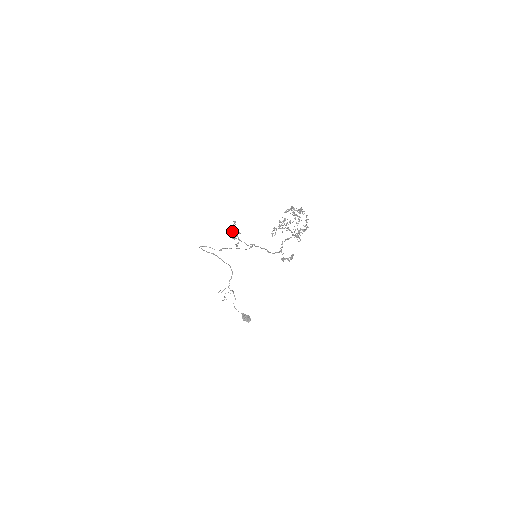
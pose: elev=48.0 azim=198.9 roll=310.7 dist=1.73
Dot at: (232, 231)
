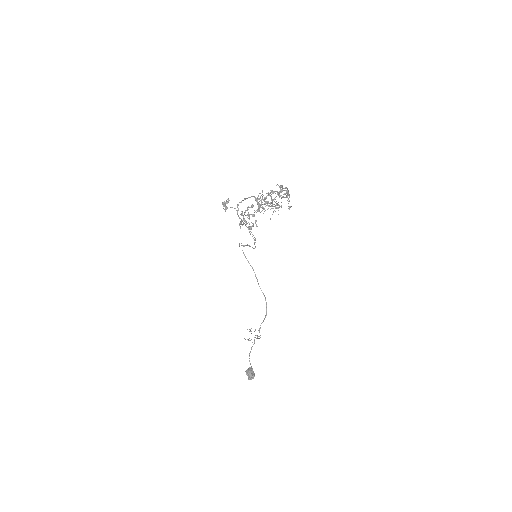
Dot at: (245, 211)
